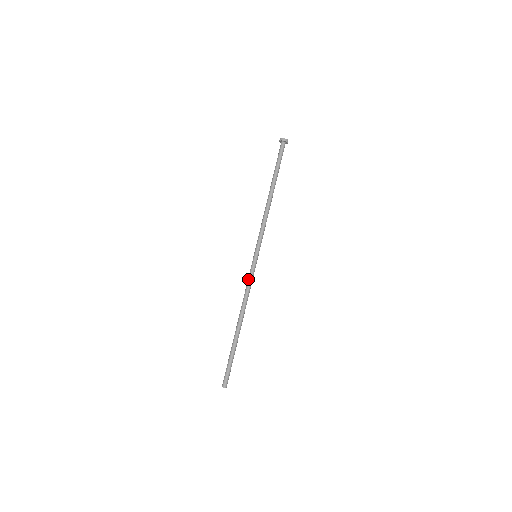
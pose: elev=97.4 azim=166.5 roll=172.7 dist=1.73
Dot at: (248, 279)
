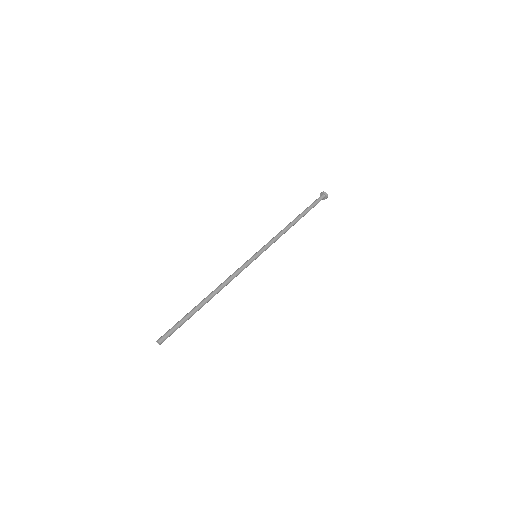
Dot at: (238, 268)
